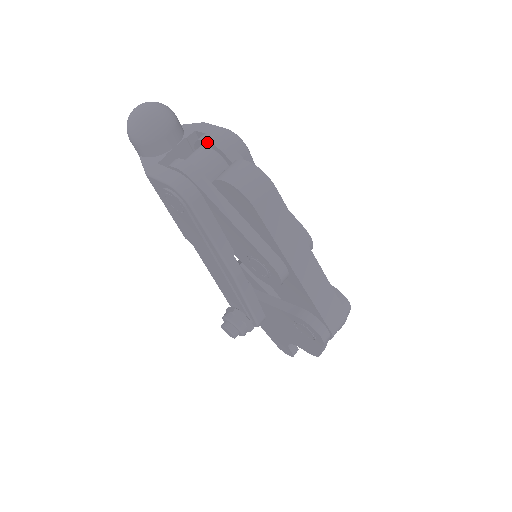
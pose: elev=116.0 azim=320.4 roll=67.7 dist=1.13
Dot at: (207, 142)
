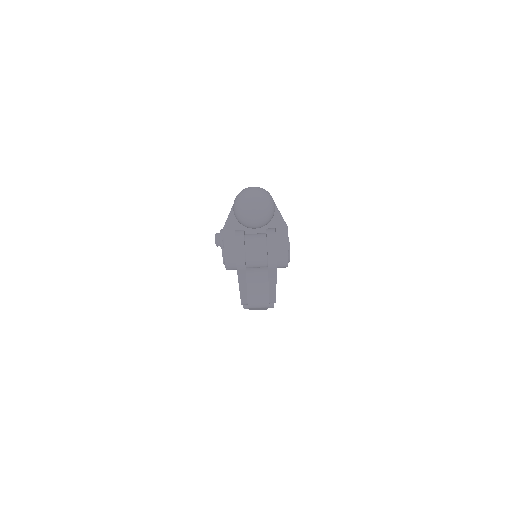
Dot at: (268, 254)
